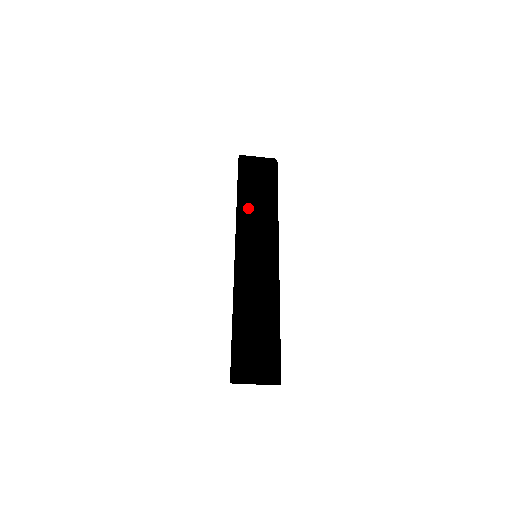
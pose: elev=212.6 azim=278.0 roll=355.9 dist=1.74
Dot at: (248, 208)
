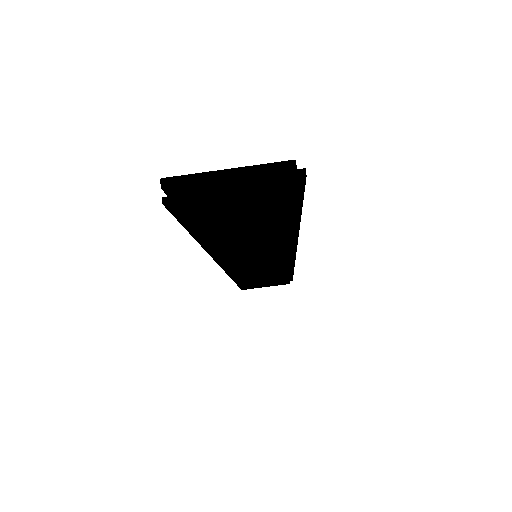
Dot at: occluded
